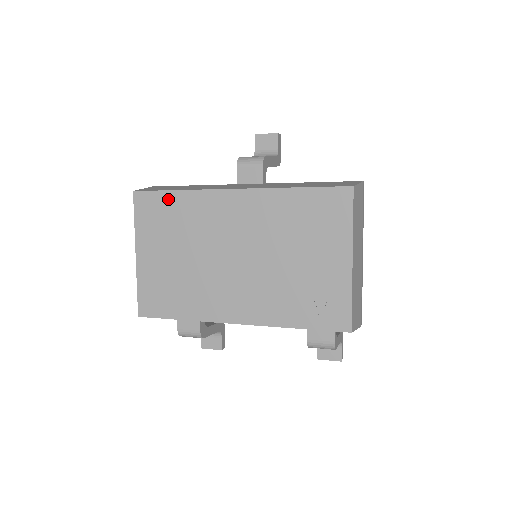
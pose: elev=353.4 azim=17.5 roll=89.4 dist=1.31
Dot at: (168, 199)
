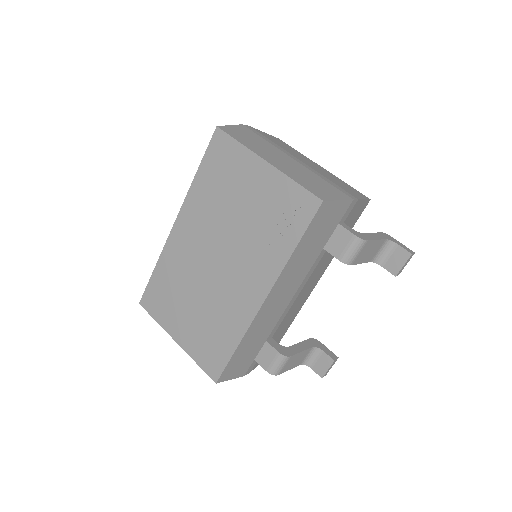
Dot at: (156, 281)
